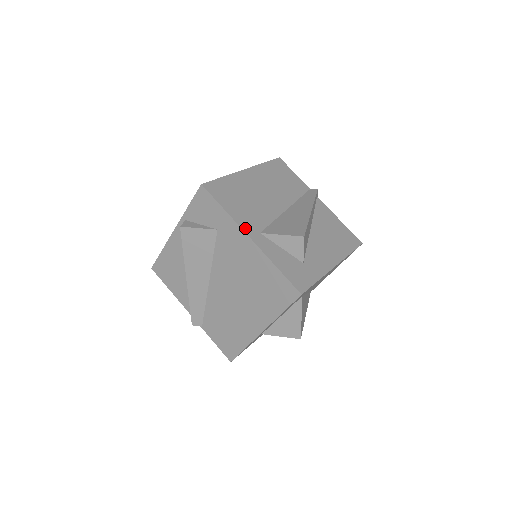
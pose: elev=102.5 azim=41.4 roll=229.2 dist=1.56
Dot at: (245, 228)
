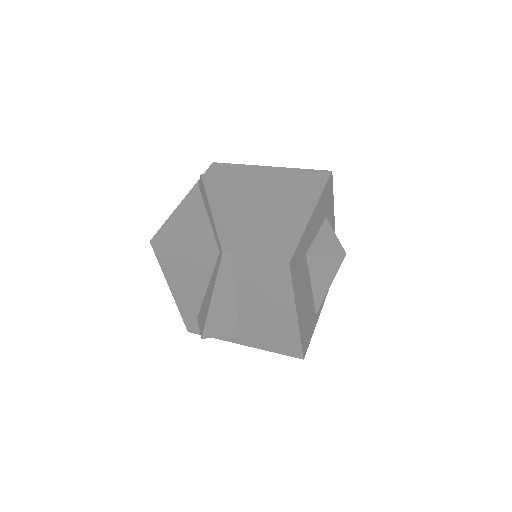
Dot at: occluded
